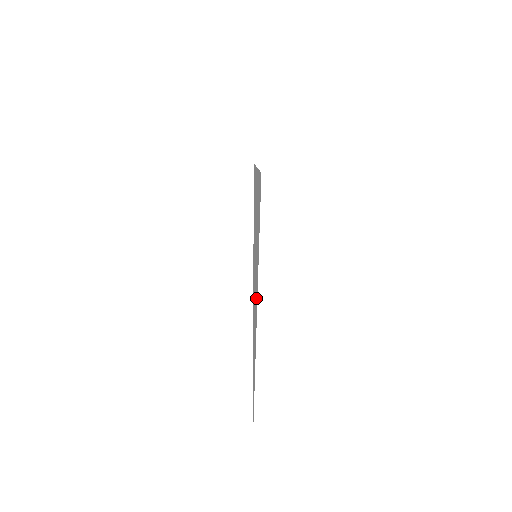
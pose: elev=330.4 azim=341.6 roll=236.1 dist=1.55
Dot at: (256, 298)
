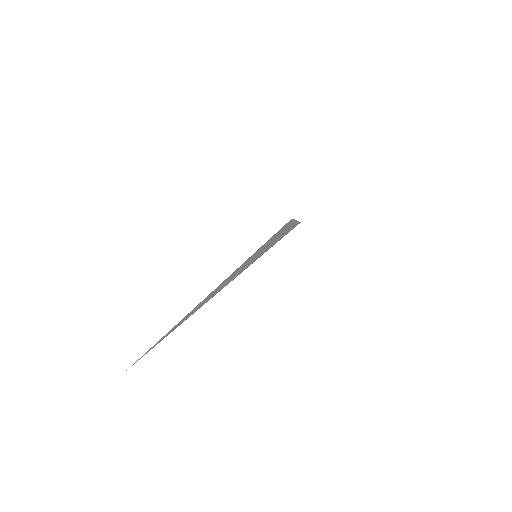
Dot at: (236, 275)
